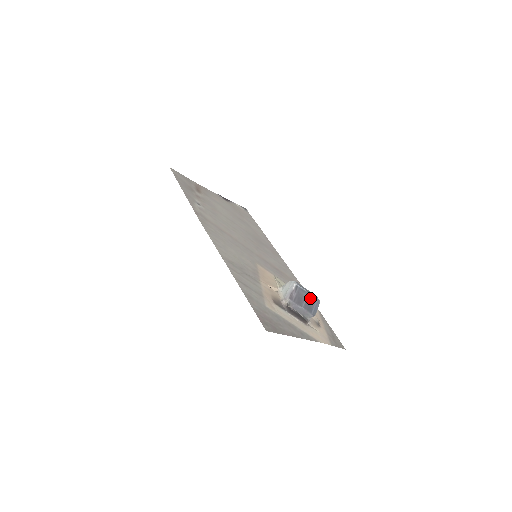
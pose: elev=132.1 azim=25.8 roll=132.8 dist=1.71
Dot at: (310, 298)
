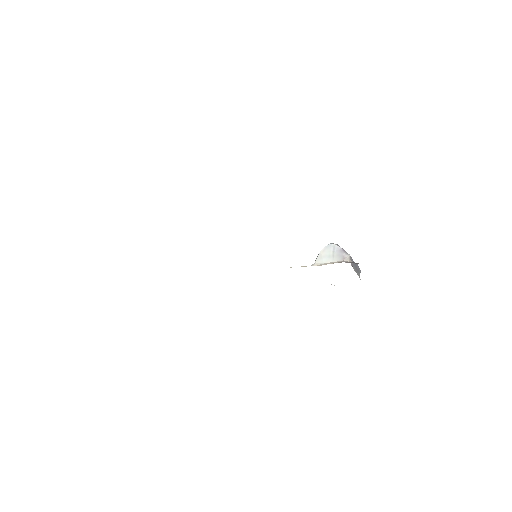
Dot at: occluded
